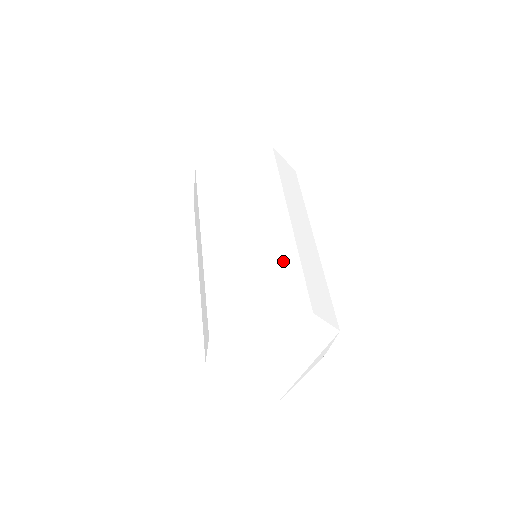
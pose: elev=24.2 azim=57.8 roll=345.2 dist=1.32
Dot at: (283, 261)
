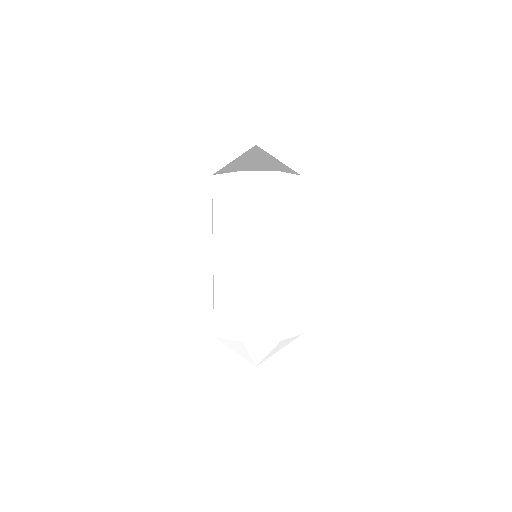
Dot at: (268, 298)
